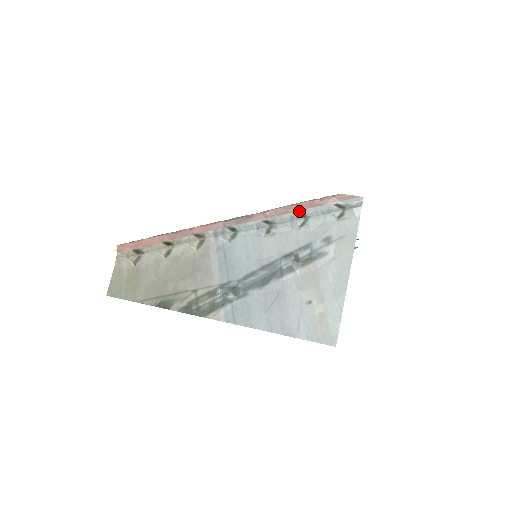
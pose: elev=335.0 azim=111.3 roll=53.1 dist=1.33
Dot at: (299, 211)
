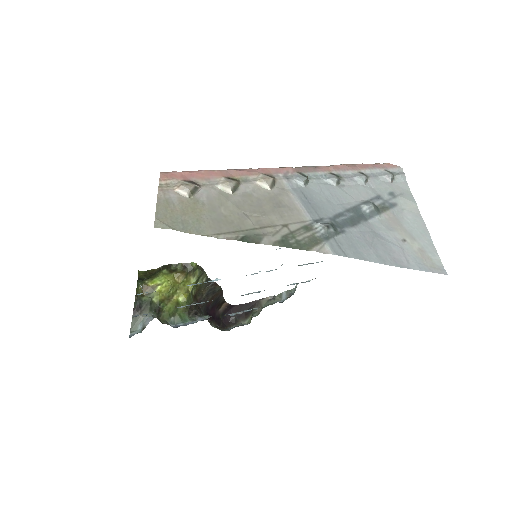
Dot at: (359, 170)
